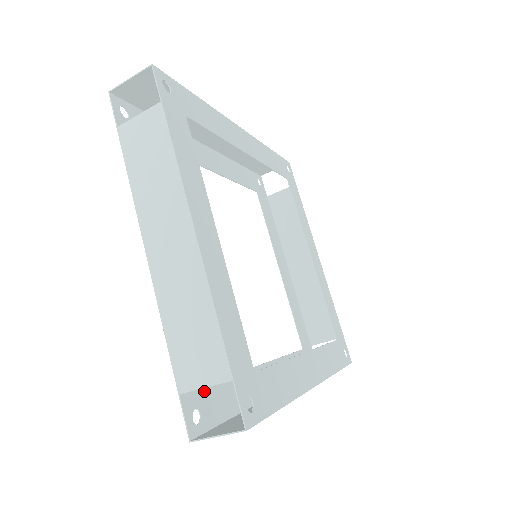
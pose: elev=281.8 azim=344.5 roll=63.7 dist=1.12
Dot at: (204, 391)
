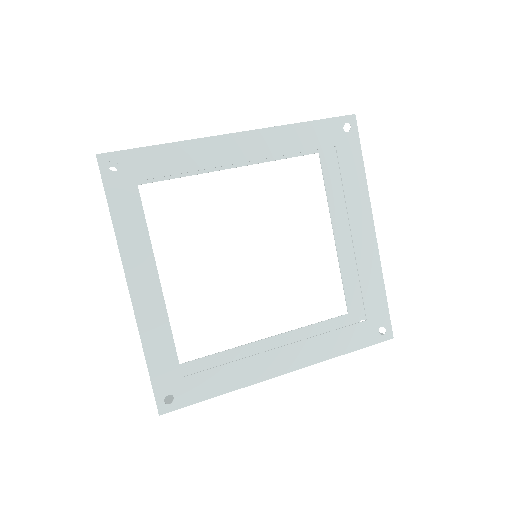
Dot at: occluded
